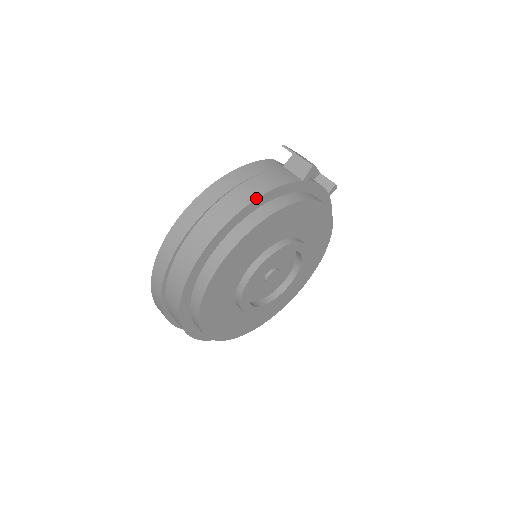
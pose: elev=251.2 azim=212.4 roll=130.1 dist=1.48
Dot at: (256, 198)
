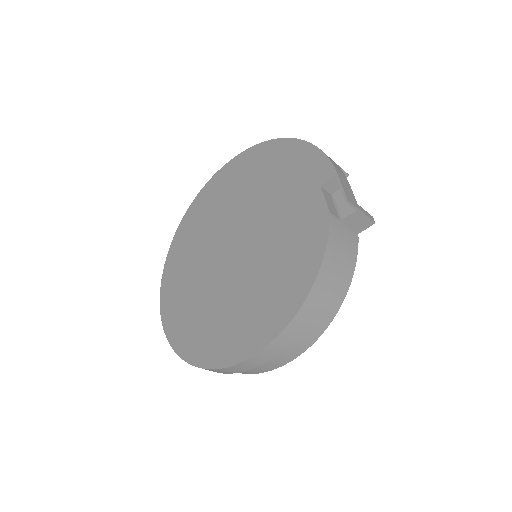
Dot at: occluded
